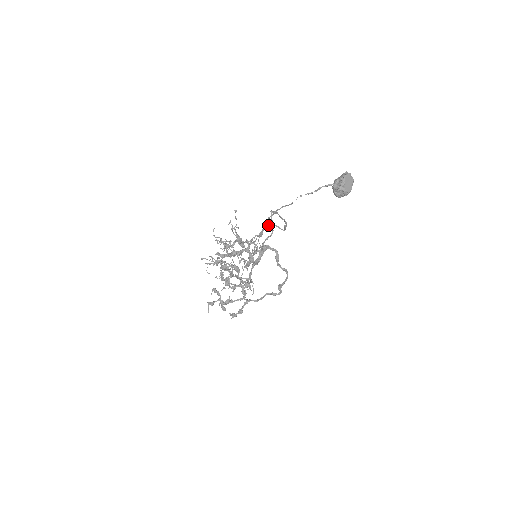
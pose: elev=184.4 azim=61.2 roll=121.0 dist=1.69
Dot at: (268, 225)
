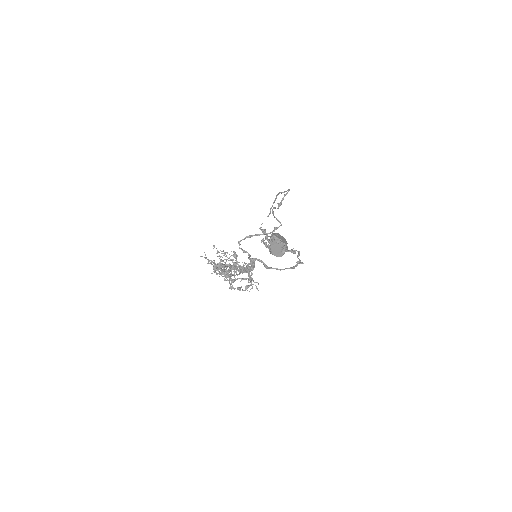
Dot at: (272, 211)
